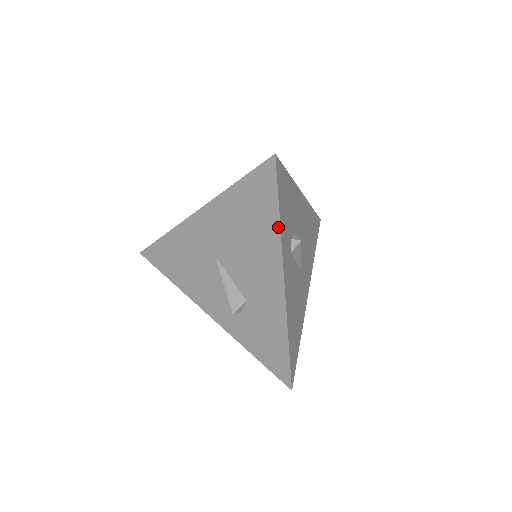
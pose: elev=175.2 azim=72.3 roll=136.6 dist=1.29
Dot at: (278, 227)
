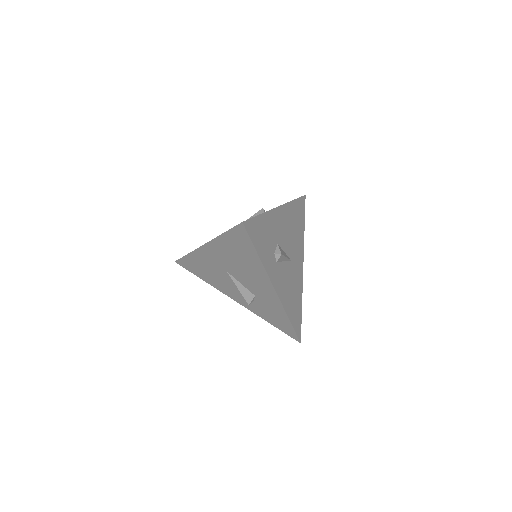
Dot at: (259, 261)
